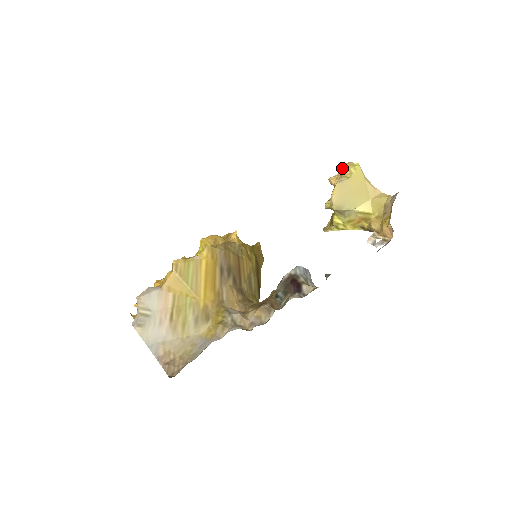
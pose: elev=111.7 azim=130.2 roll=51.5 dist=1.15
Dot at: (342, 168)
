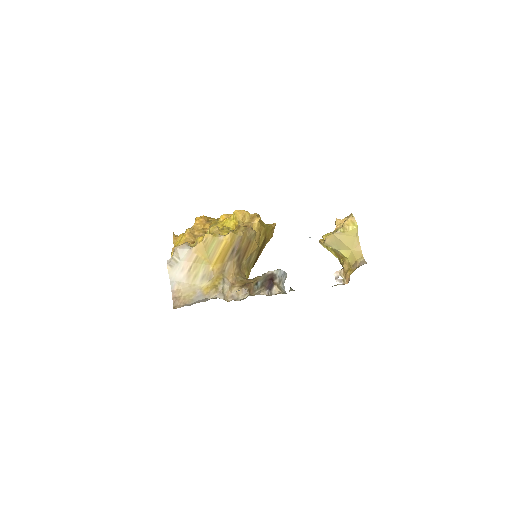
Dot at: (346, 221)
